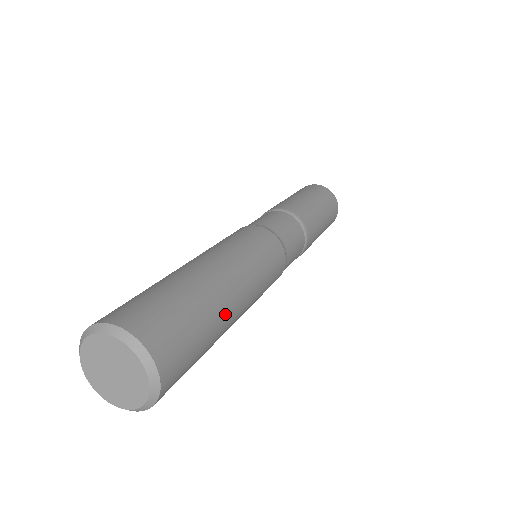
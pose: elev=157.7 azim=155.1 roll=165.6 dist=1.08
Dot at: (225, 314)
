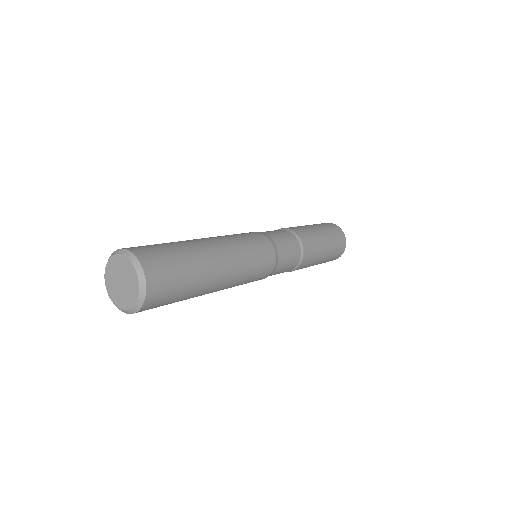
Dot at: (203, 291)
